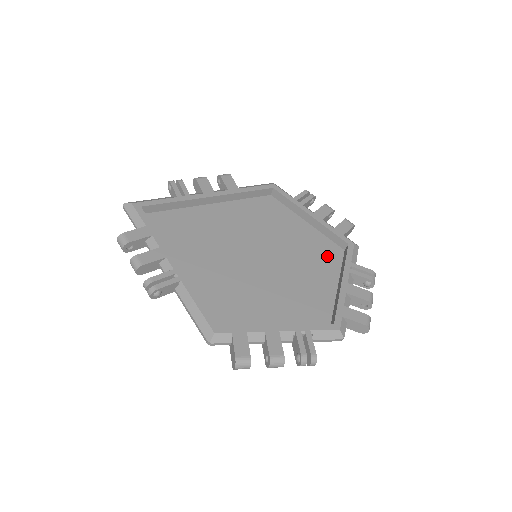
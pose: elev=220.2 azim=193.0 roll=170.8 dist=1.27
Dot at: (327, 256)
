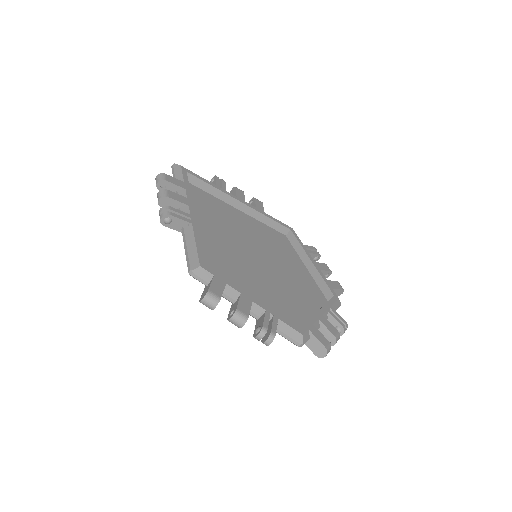
Dot at: (312, 294)
